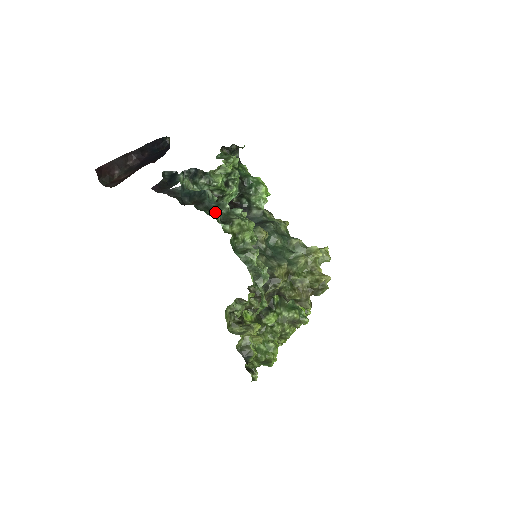
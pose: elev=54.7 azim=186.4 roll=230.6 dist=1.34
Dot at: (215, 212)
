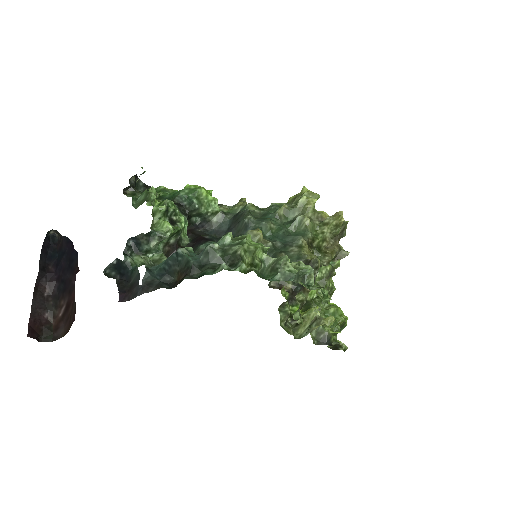
Dot at: (212, 263)
